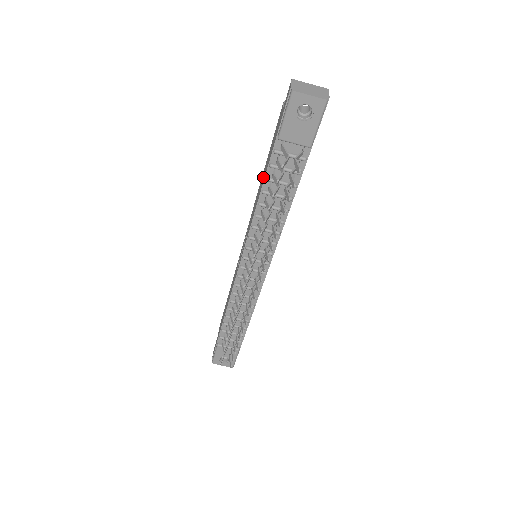
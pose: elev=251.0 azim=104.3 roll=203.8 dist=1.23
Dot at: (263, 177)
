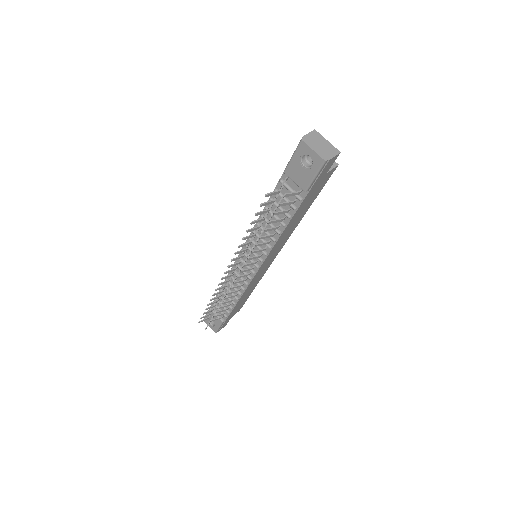
Dot at: occluded
